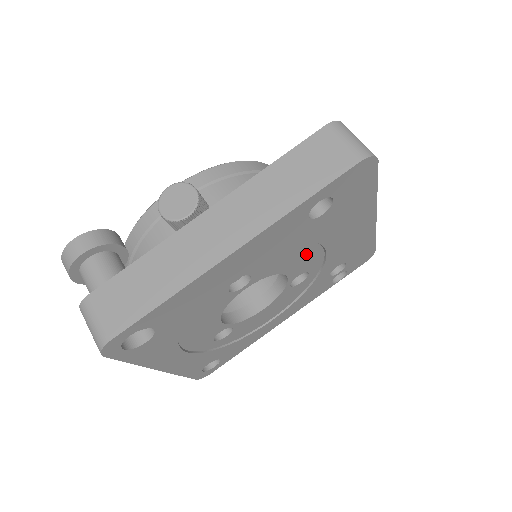
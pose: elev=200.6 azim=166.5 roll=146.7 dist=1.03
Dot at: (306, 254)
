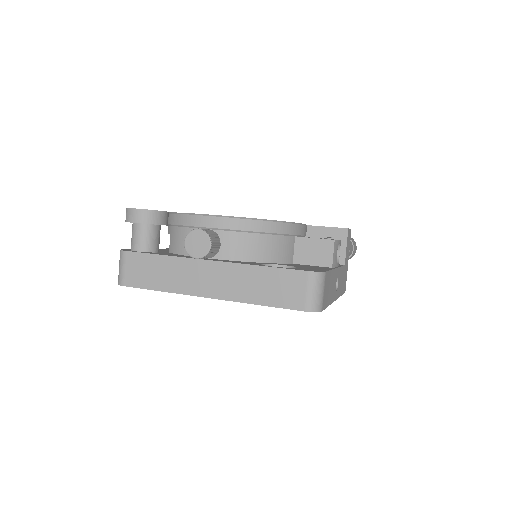
Dot at: occluded
